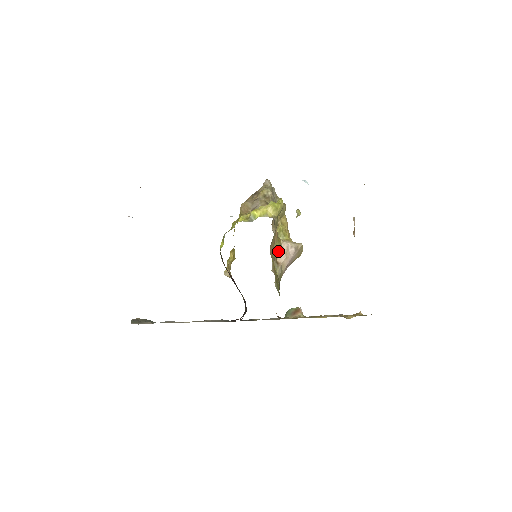
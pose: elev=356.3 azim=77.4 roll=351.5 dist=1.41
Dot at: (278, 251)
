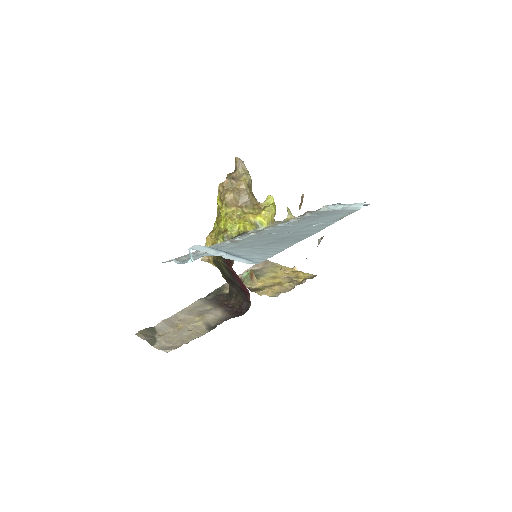
Dot at: occluded
